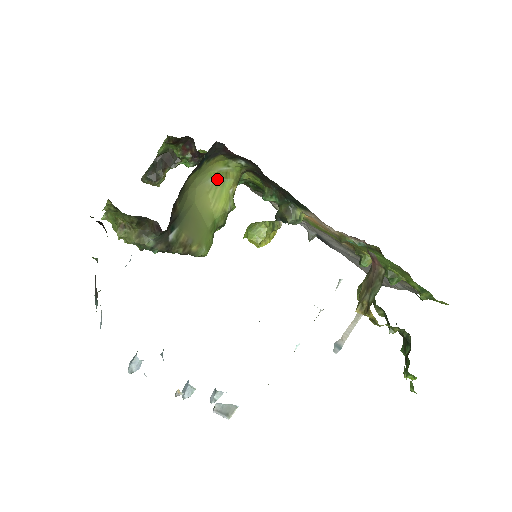
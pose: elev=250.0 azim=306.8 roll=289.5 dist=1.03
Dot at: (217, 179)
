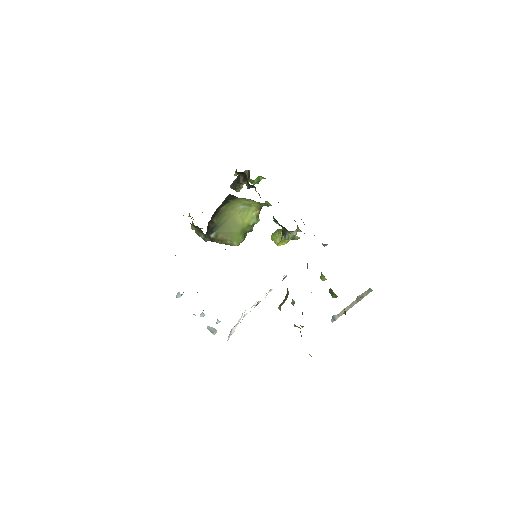
Dot at: (245, 206)
